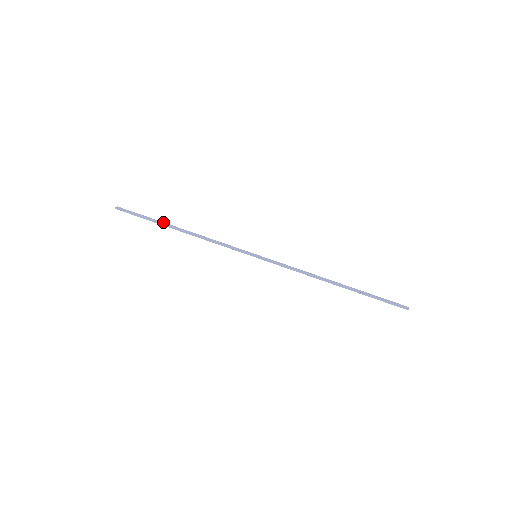
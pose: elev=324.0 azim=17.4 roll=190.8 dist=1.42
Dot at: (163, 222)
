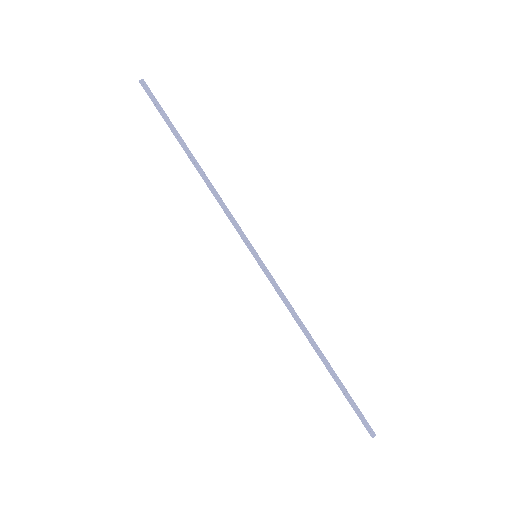
Dot at: occluded
